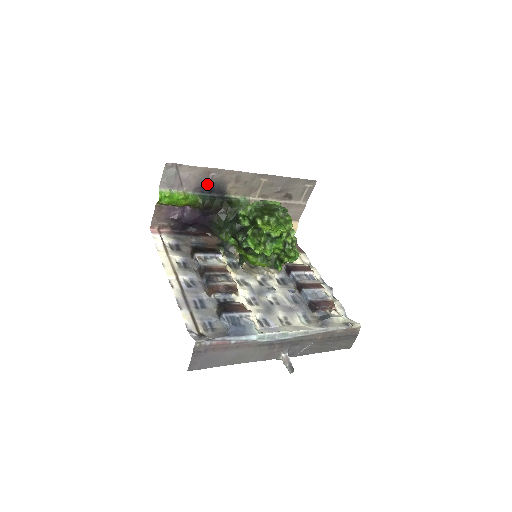
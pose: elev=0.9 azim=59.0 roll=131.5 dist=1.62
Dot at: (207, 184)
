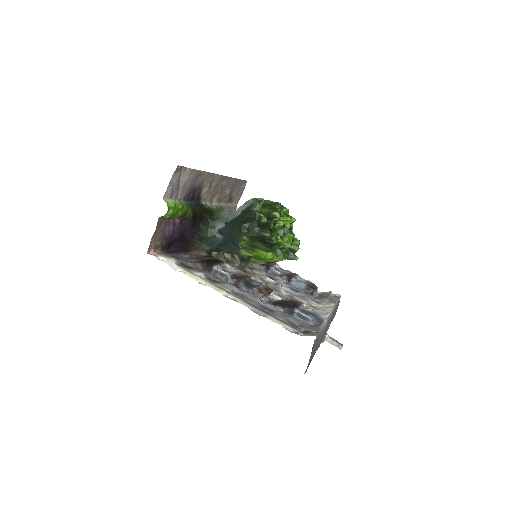
Dot at: (193, 190)
